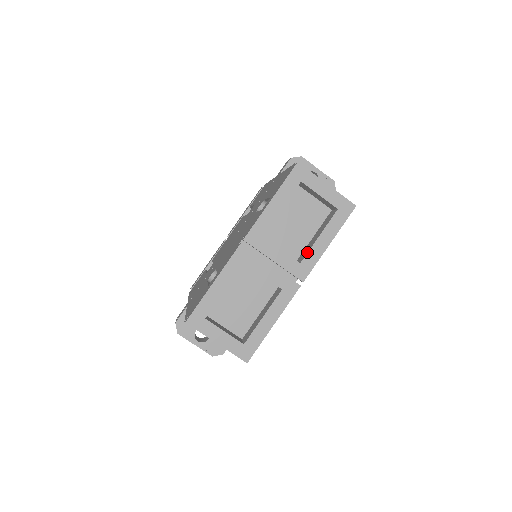
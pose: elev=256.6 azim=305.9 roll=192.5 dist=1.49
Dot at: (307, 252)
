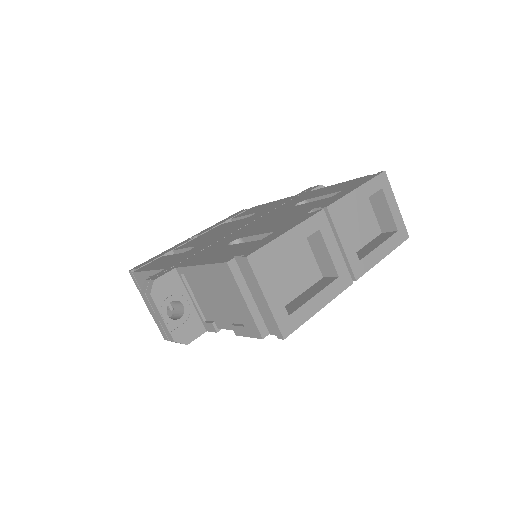
Dot at: (367, 254)
